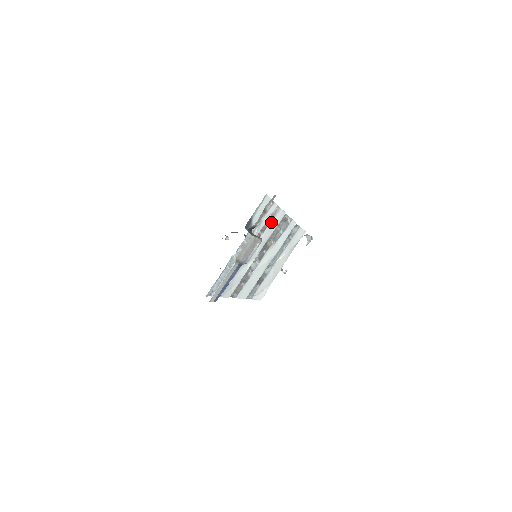
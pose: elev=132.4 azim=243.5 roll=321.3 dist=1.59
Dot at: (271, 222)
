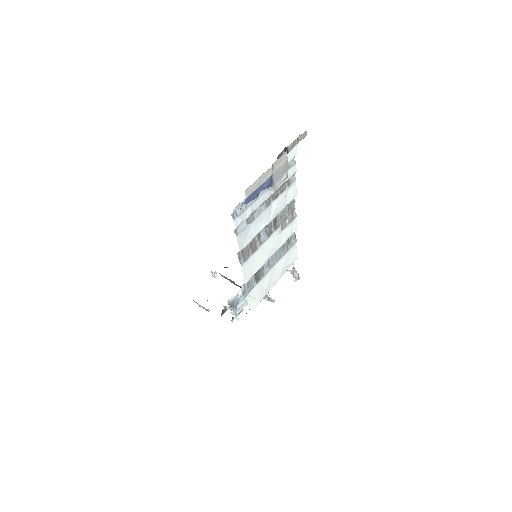
Dot at: (287, 191)
